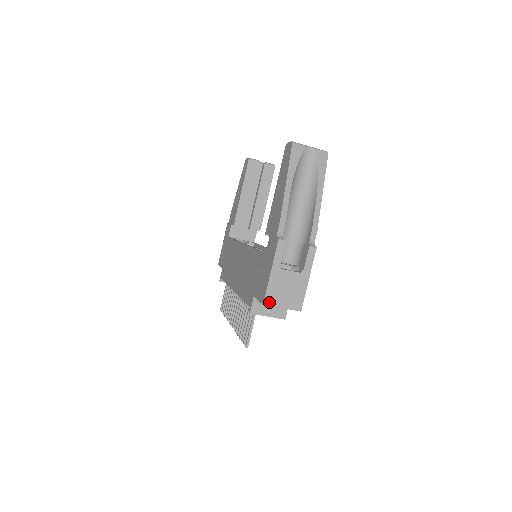
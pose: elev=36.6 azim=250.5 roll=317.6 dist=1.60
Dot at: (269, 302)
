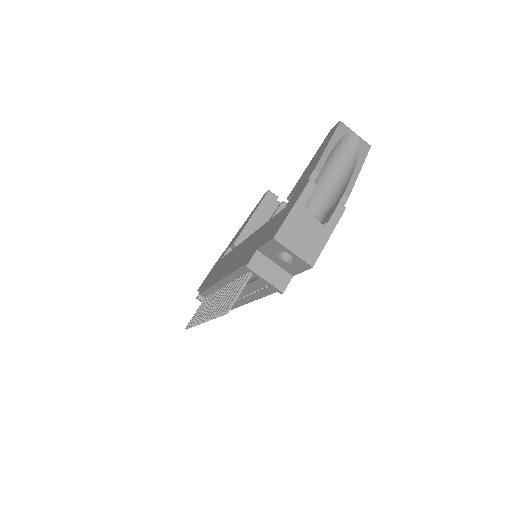
Dot at: (281, 239)
